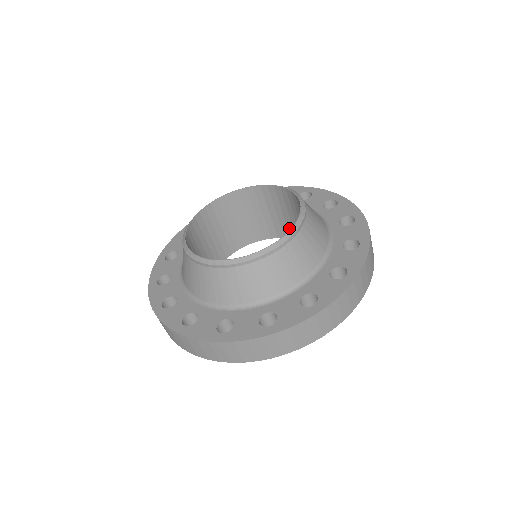
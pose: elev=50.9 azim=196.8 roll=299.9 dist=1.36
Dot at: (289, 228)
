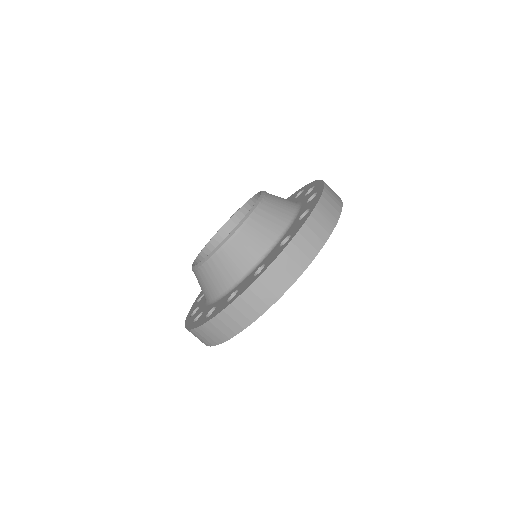
Dot at: occluded
